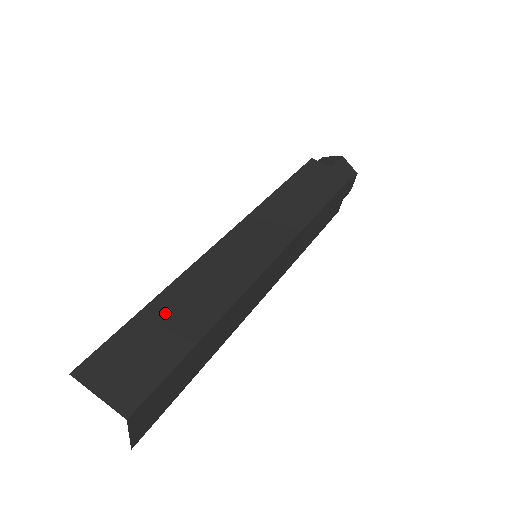
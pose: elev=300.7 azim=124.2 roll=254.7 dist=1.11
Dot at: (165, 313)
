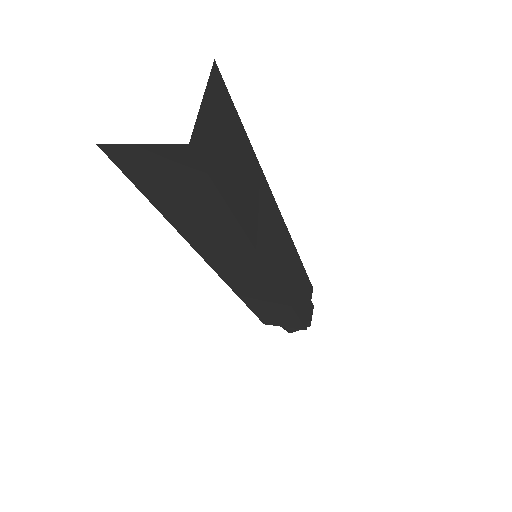
Dot at: occluded
